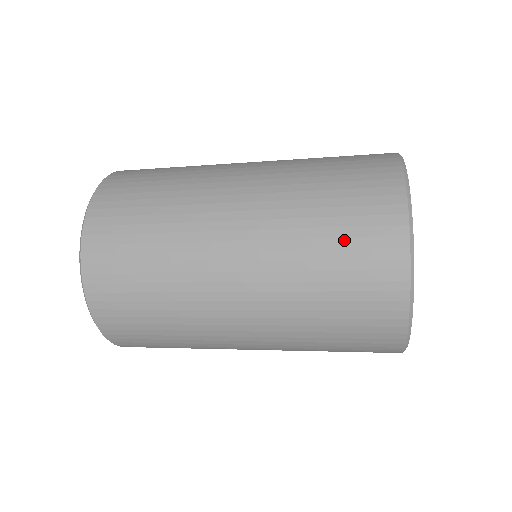
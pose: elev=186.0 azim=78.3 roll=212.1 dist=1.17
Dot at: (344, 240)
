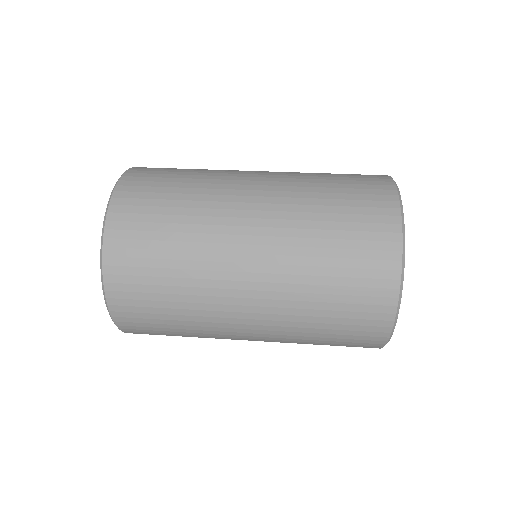
Dot at: (348, 216)
